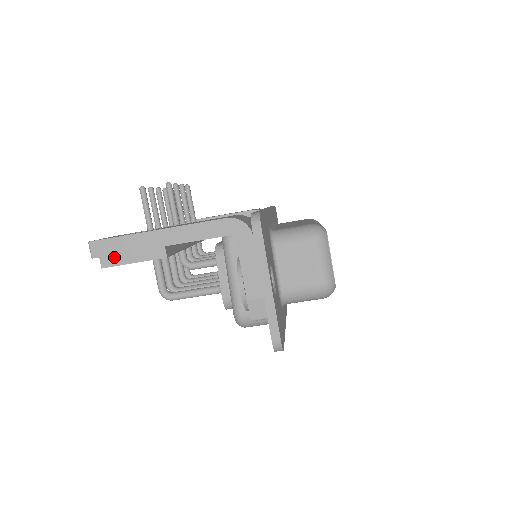
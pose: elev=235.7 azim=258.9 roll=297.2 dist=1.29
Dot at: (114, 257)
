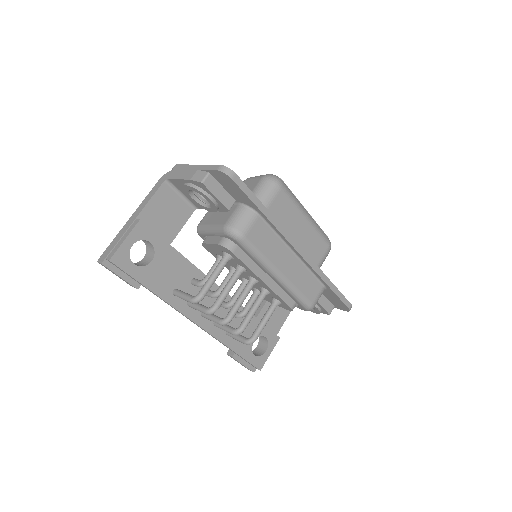
Dot at: (113, 250)
